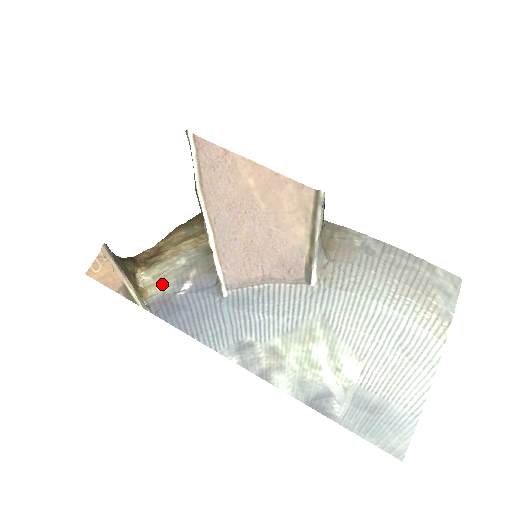
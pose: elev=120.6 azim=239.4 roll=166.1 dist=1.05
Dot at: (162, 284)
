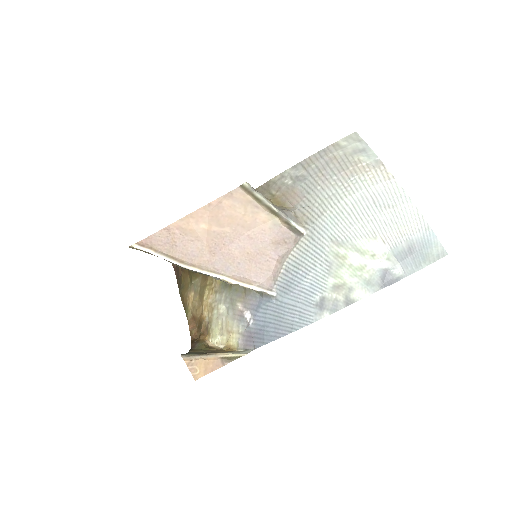
Dot at: (233, 331)
